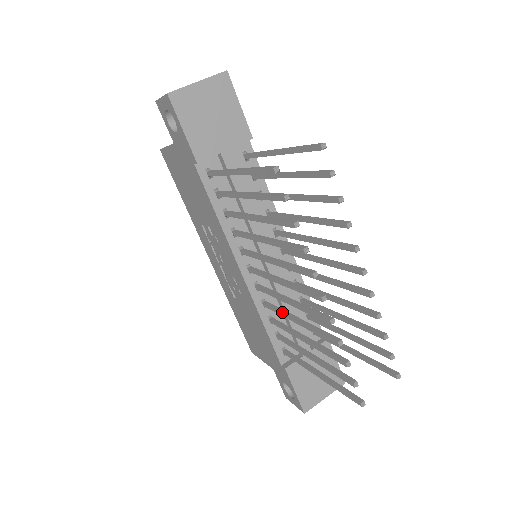
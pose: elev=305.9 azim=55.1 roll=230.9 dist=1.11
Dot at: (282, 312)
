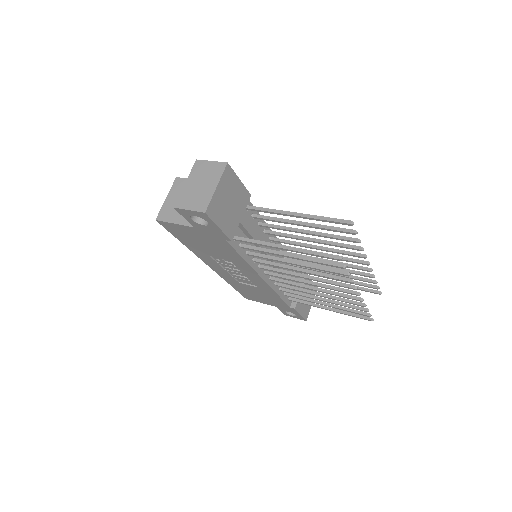
Dot at: (301, 291)
